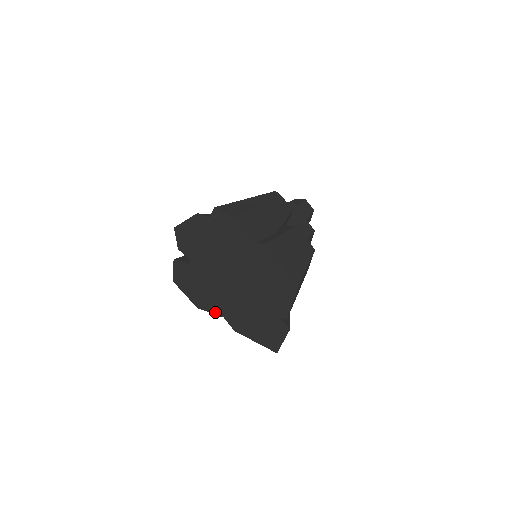
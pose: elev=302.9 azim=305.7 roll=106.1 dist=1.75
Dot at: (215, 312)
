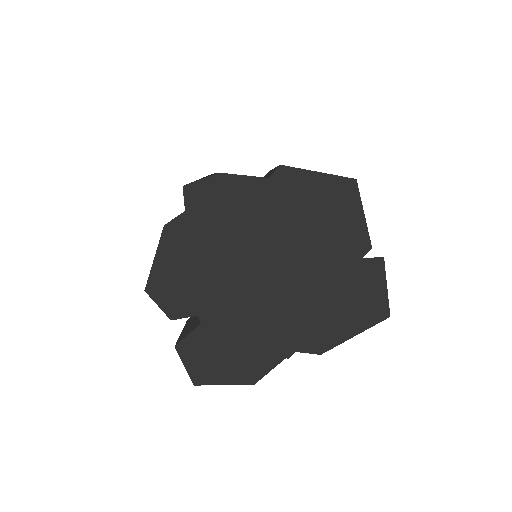
Dot at: (280, 358)
